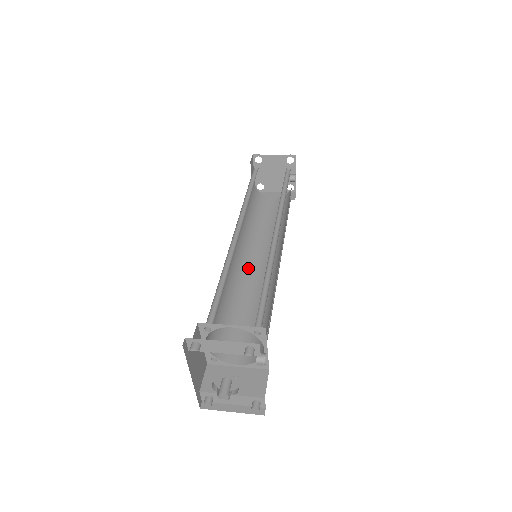
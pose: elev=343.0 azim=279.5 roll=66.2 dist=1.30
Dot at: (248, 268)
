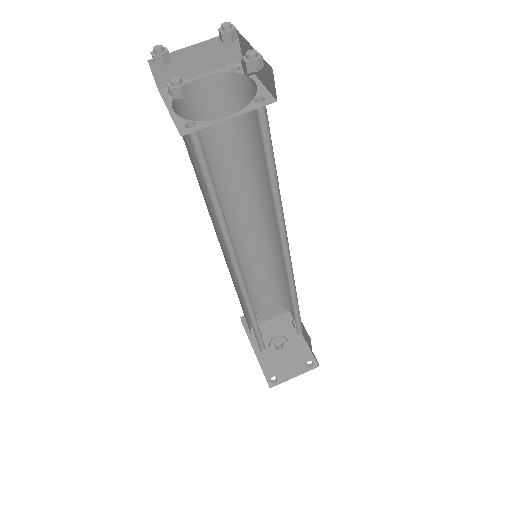
Dot at: (234, 239)
